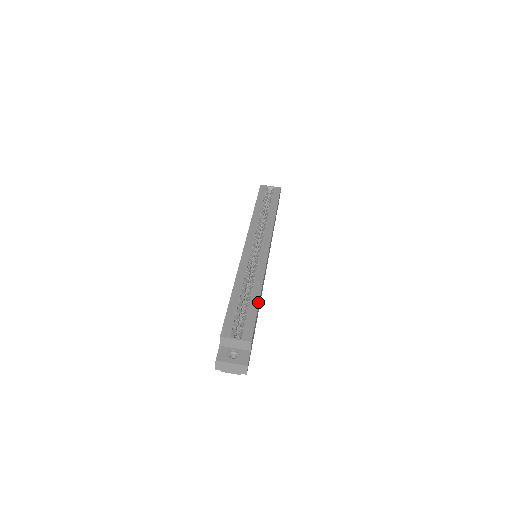
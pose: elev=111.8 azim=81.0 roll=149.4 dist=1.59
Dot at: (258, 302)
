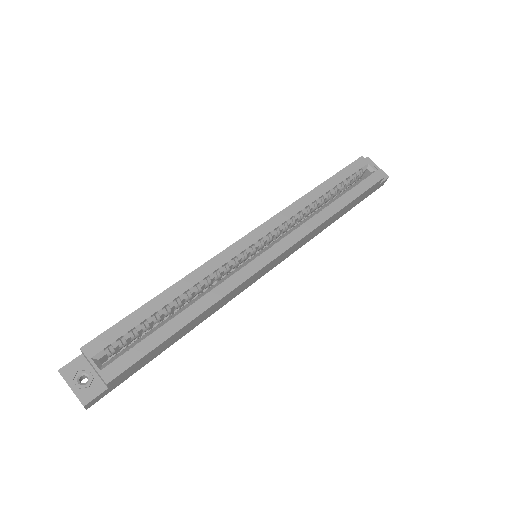
Dot at: (174, 332)
